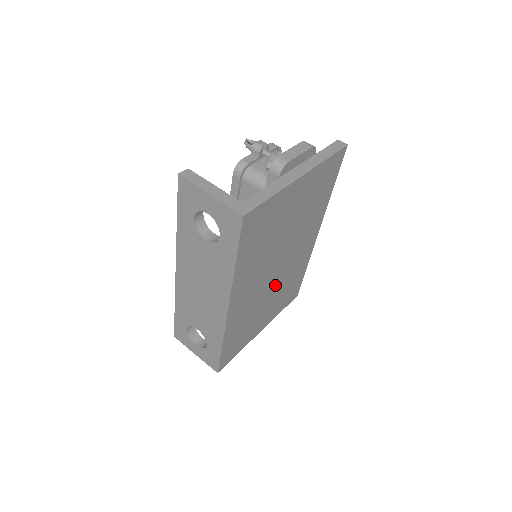
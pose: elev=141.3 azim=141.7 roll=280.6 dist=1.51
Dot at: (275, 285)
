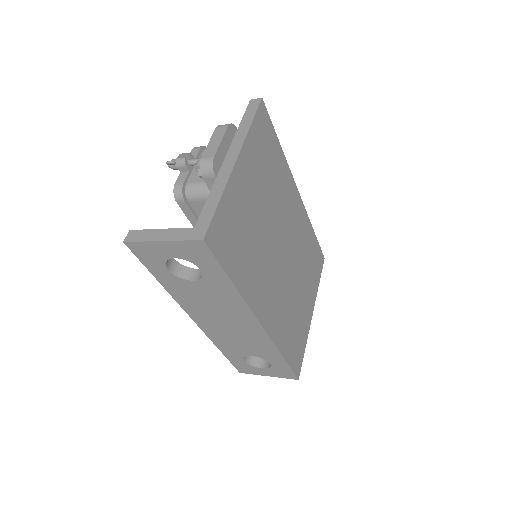
Dot at: (293, 268)
